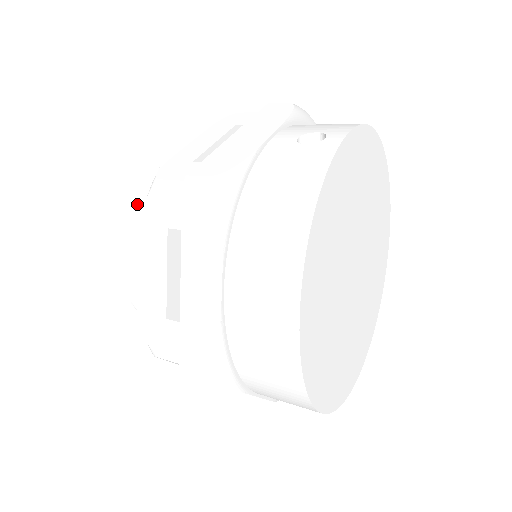
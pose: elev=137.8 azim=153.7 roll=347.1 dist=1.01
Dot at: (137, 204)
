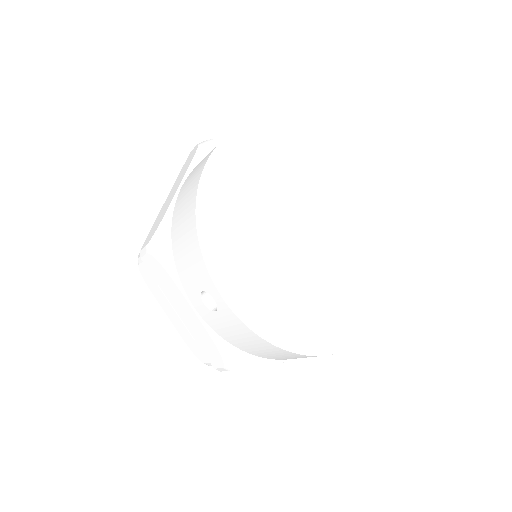
Dot at: occluded
